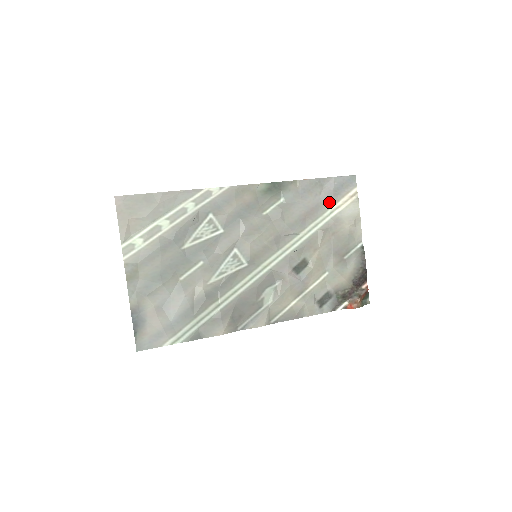
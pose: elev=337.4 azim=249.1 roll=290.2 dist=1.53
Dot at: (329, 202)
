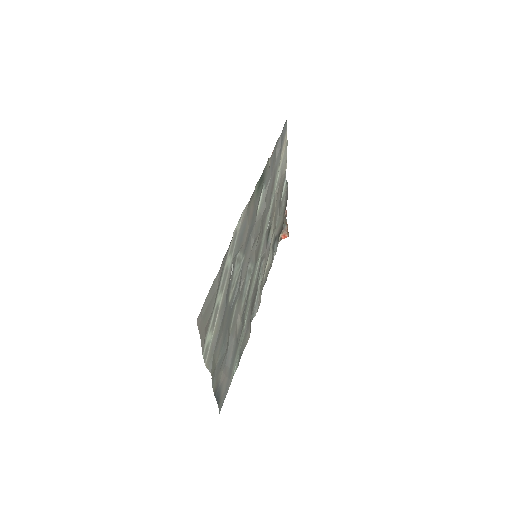
Dot at: (279, 161)
